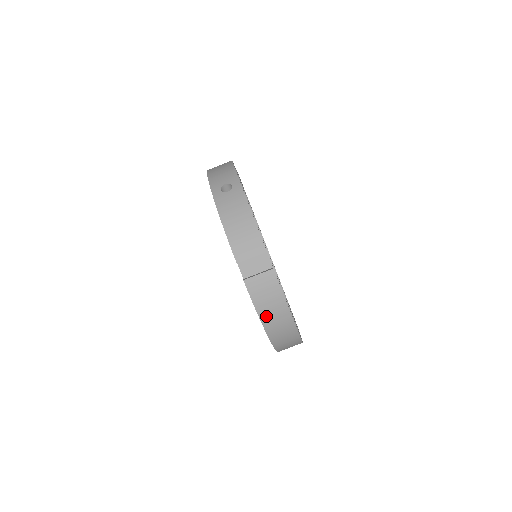
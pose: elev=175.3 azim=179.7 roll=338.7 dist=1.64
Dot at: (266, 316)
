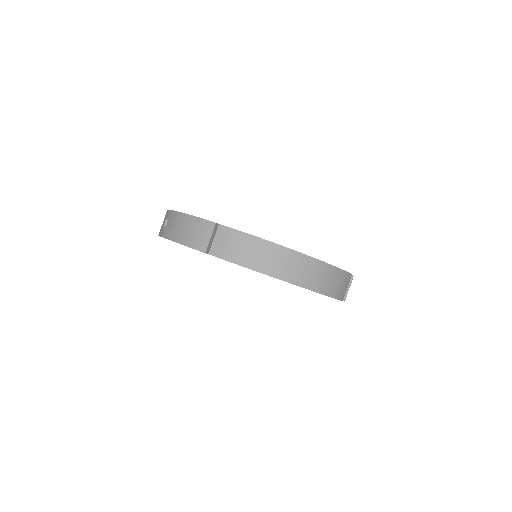
Dot at: (267, 268)
